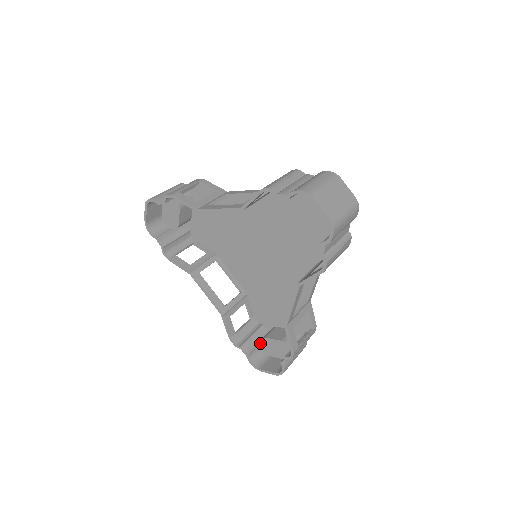
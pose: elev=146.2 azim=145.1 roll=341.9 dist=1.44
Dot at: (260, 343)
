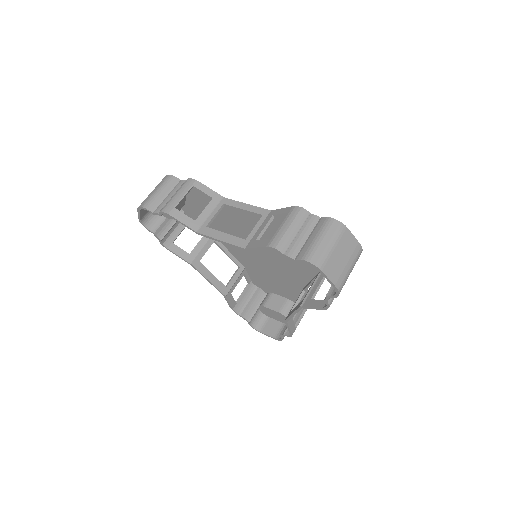
Dot at: (259, 308)
